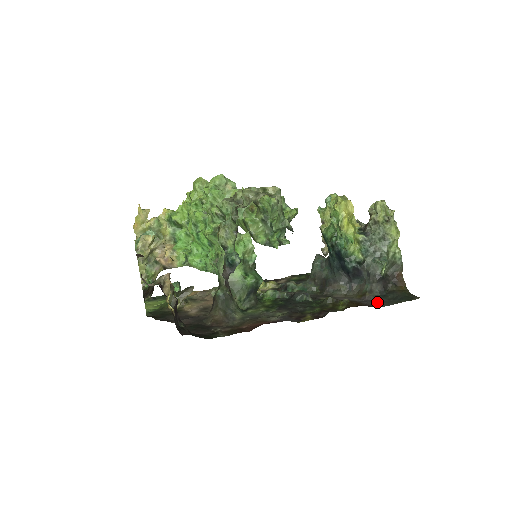
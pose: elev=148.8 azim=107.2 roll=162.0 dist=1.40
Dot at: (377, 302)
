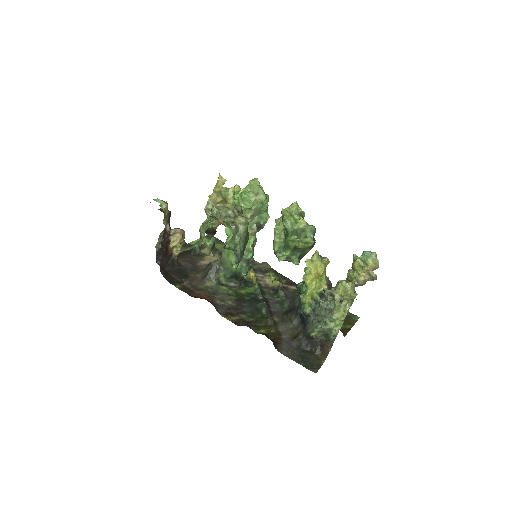
Dot at: (289, 349)
